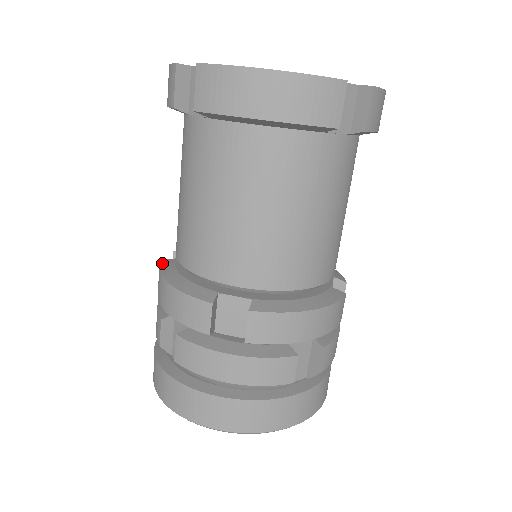
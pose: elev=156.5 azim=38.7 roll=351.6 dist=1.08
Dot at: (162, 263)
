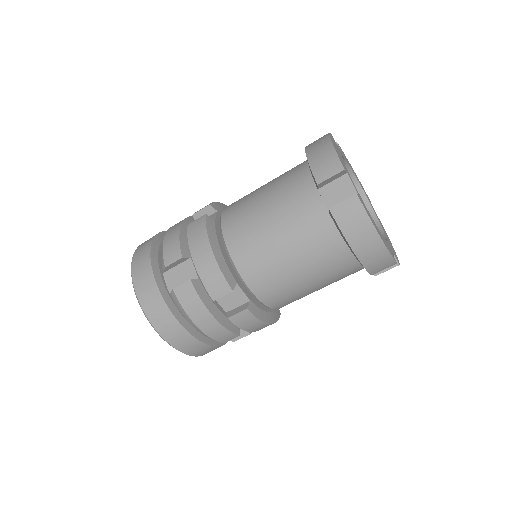
Dot at: (207, 221)
